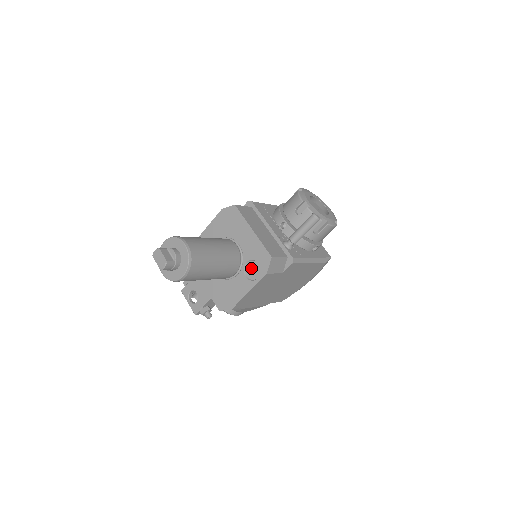
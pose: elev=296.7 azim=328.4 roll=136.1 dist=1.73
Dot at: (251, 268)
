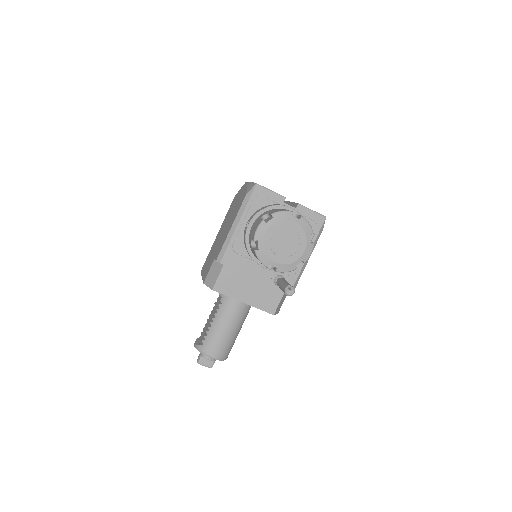
Dot at: occluded
